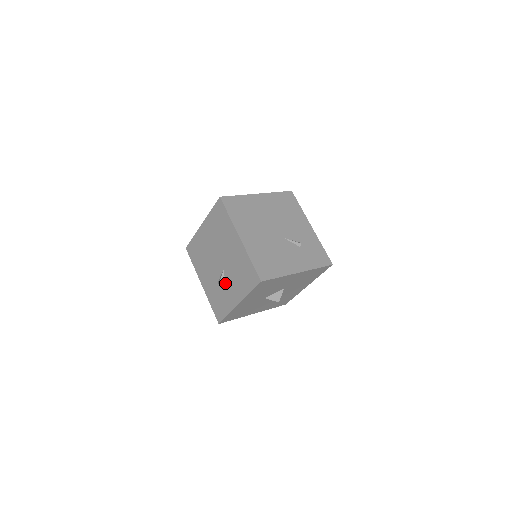
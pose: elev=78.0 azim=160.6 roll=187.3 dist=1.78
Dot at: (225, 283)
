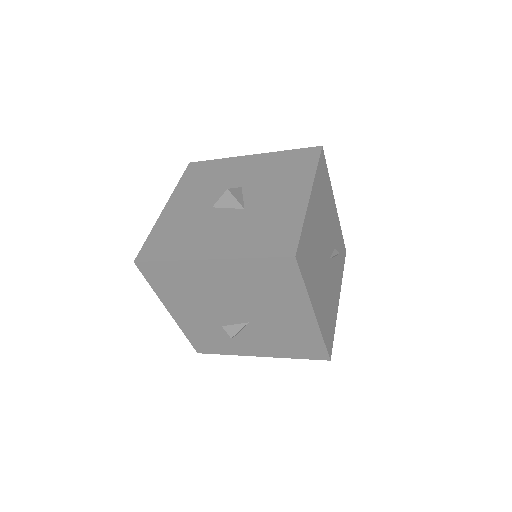
Dot at: (241, 334)
